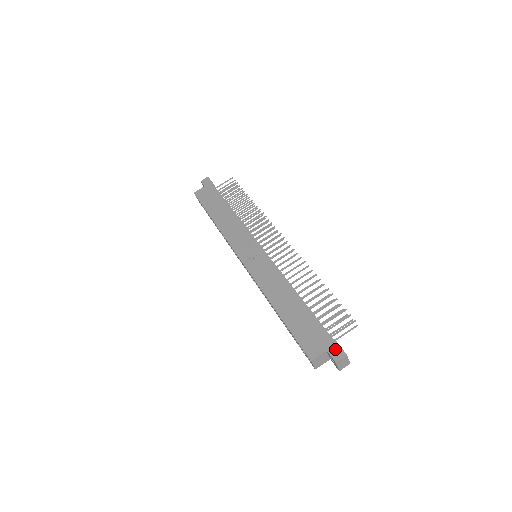
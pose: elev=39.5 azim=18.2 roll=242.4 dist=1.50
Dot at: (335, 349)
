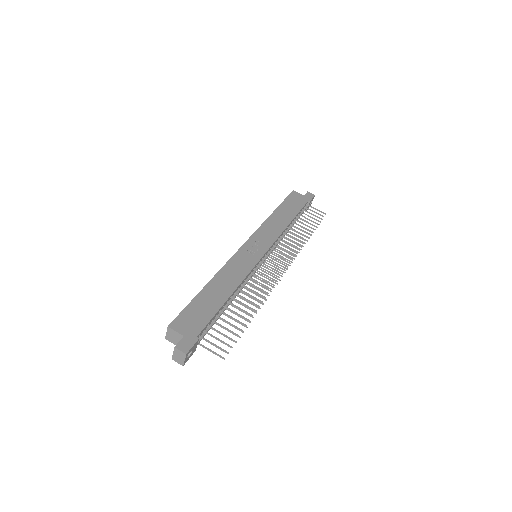
Dot at: (188, 342)
